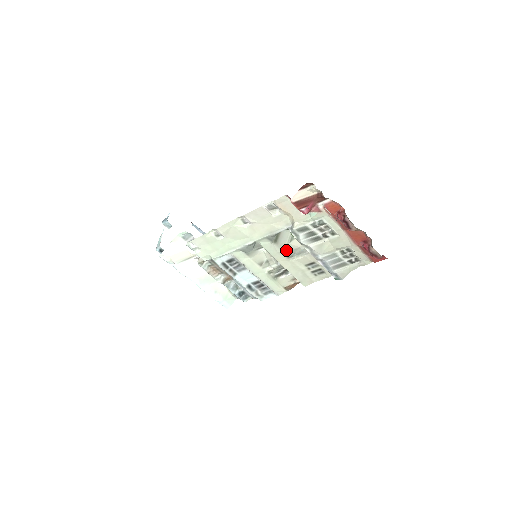
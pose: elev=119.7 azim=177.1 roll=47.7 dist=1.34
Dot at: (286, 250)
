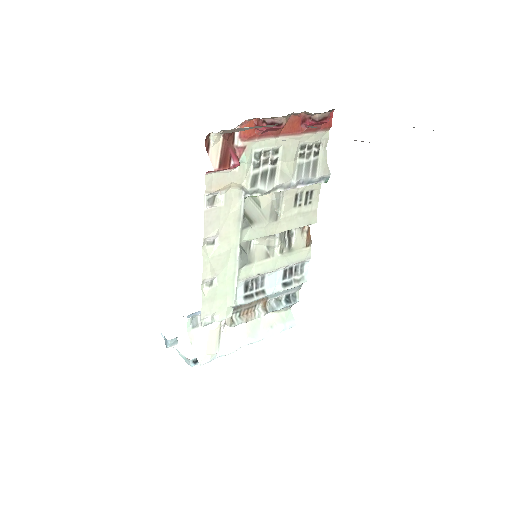
Dot at: (267, 217)
